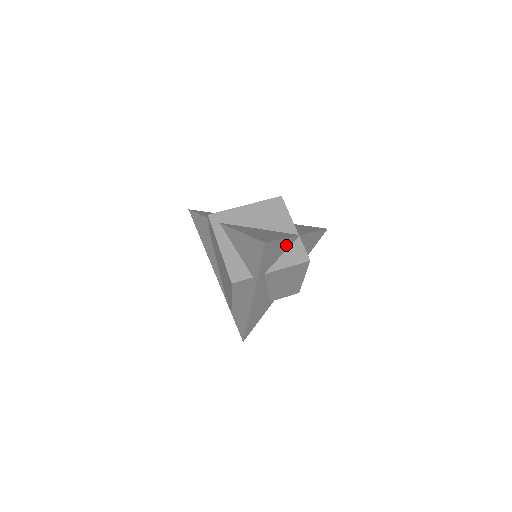
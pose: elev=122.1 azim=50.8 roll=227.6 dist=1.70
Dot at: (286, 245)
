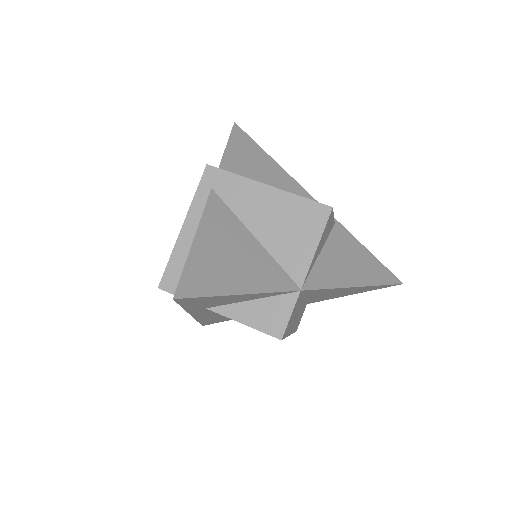
Dot at: (260, 295)
